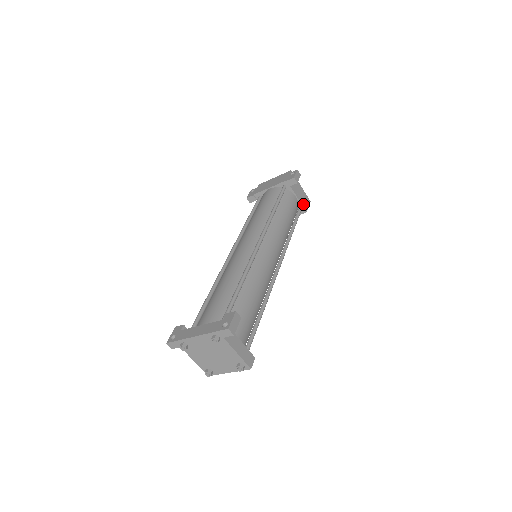
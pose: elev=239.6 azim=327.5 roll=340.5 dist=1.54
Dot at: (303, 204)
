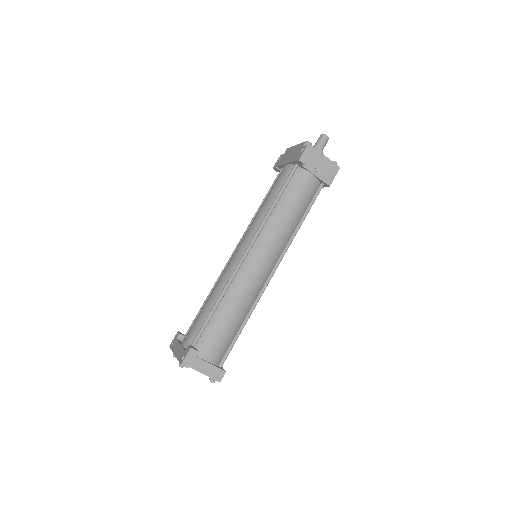
Dot at: (324, 178)
